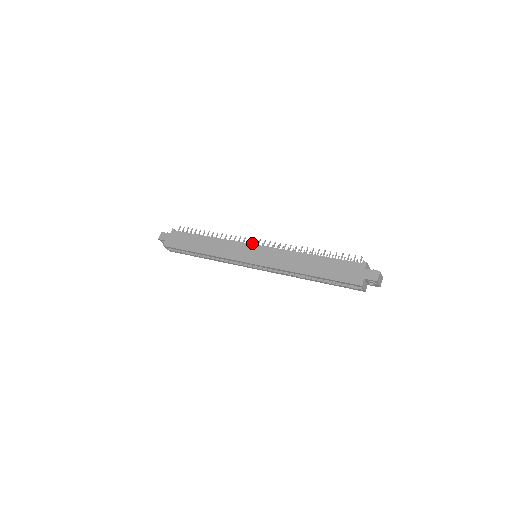
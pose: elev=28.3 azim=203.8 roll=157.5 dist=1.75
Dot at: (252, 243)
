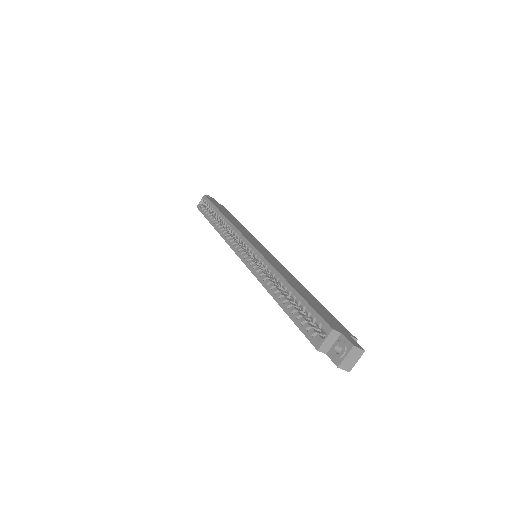
Dot at: occluded
